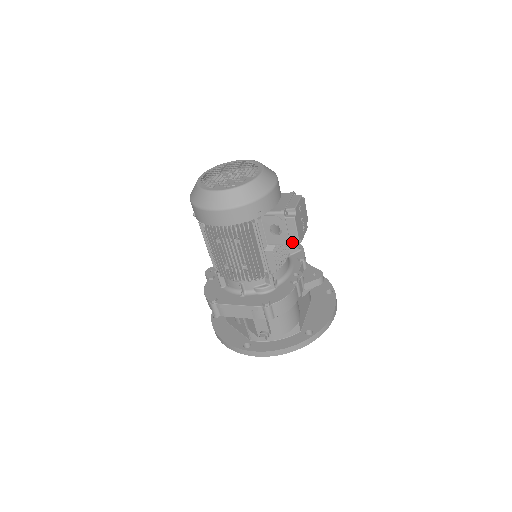
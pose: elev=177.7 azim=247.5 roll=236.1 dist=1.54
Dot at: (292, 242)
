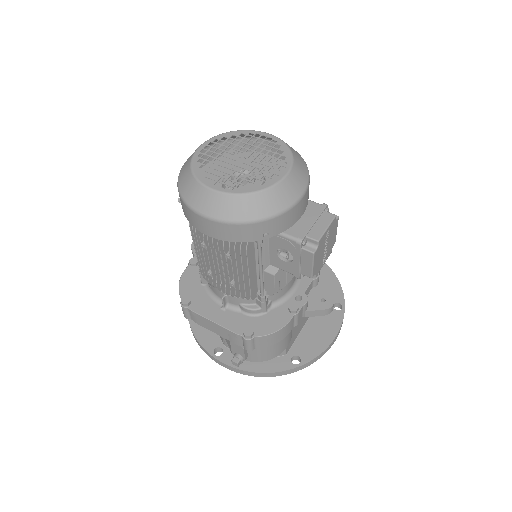
Dot at: (302, 275)
